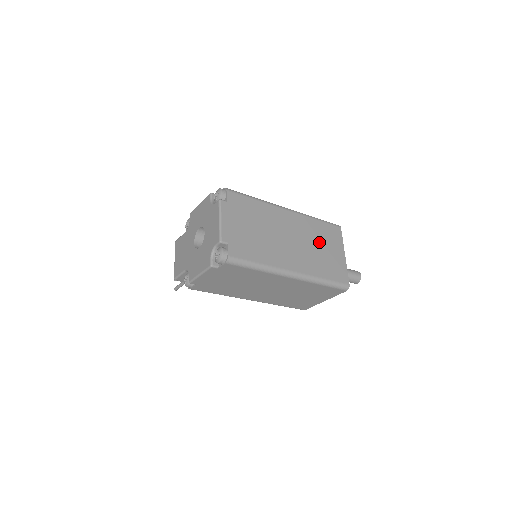
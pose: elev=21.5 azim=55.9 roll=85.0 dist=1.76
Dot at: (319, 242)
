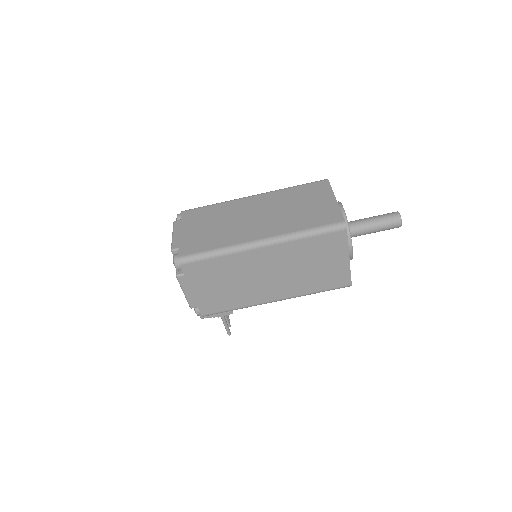
Dot at: (296, 203)
